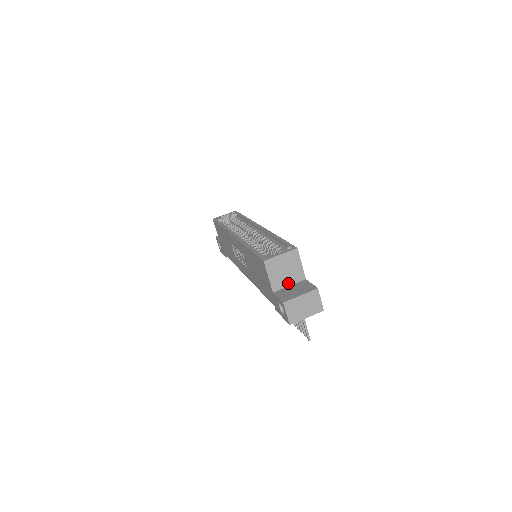
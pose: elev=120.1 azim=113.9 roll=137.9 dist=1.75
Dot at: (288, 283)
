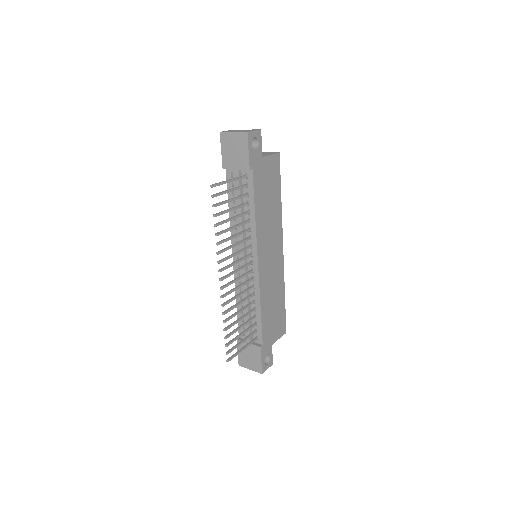
Dot at: occluded
